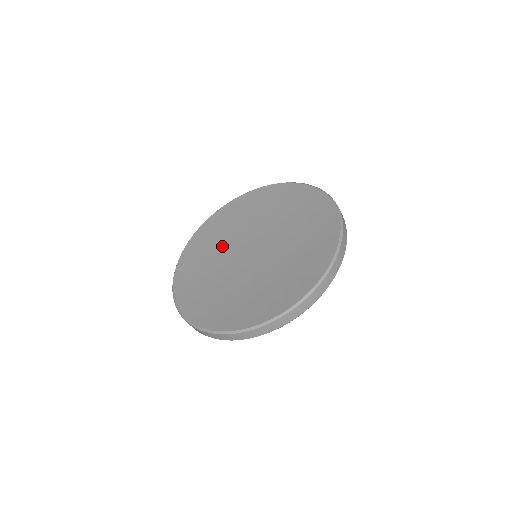
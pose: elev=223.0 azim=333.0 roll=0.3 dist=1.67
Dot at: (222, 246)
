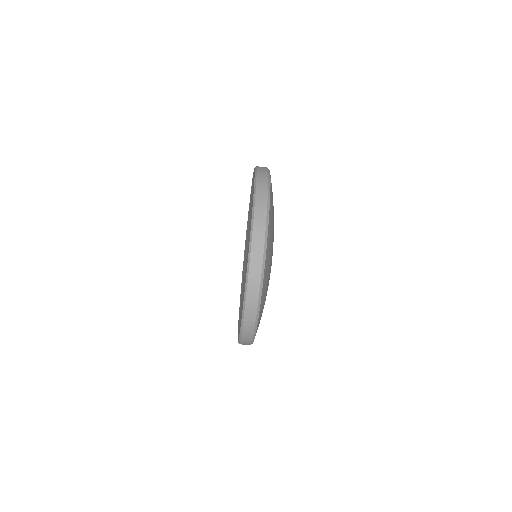
Dot at: occluded
